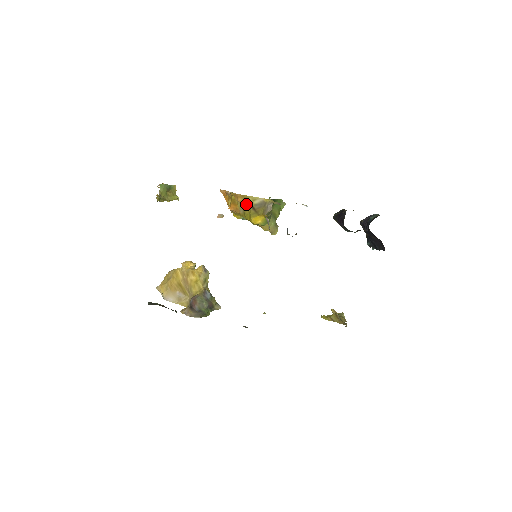
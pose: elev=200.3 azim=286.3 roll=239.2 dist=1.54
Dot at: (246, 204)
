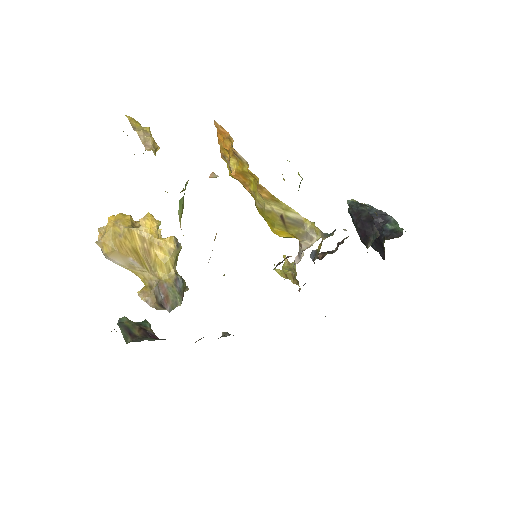
Dot at: (273, 207)
